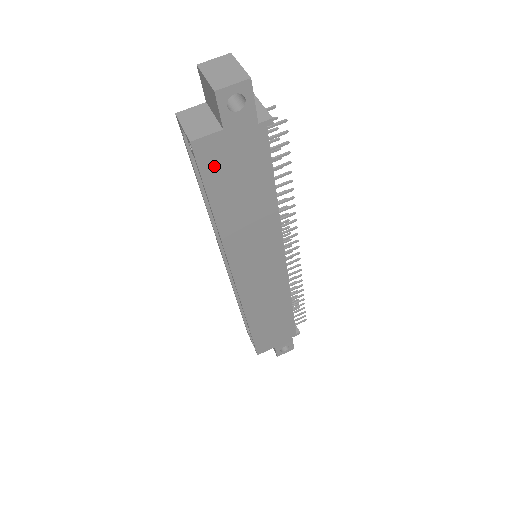
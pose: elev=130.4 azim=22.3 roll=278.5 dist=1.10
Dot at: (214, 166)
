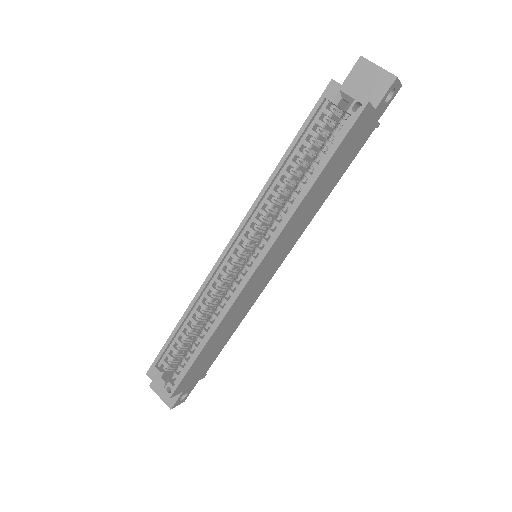
Dot at: (352, 134)
